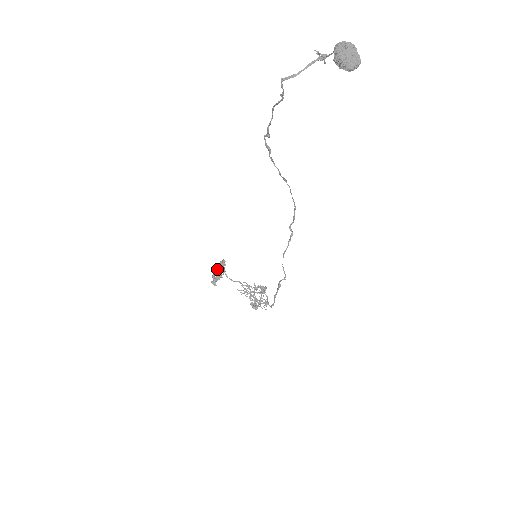
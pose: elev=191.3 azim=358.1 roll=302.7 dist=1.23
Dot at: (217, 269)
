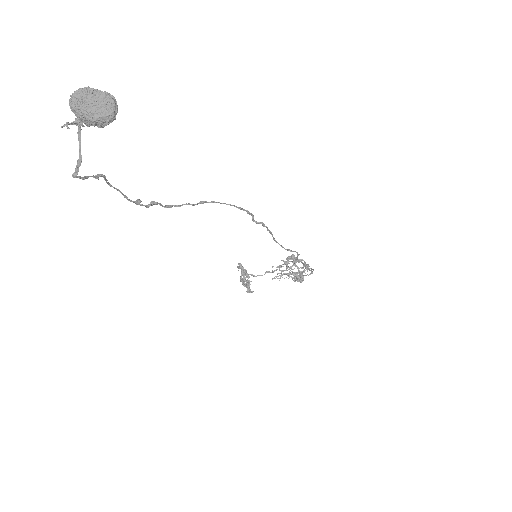
Dot at: (240, 278)
